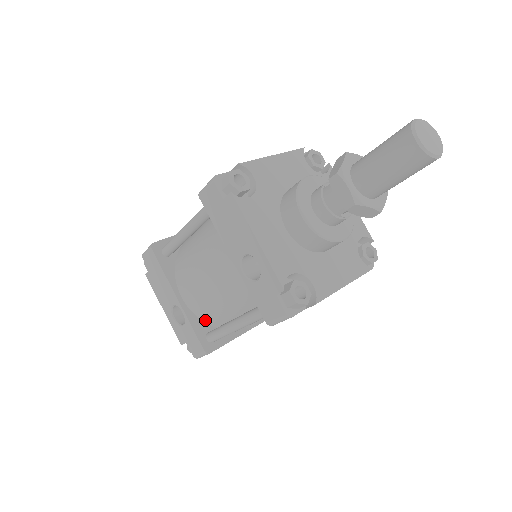
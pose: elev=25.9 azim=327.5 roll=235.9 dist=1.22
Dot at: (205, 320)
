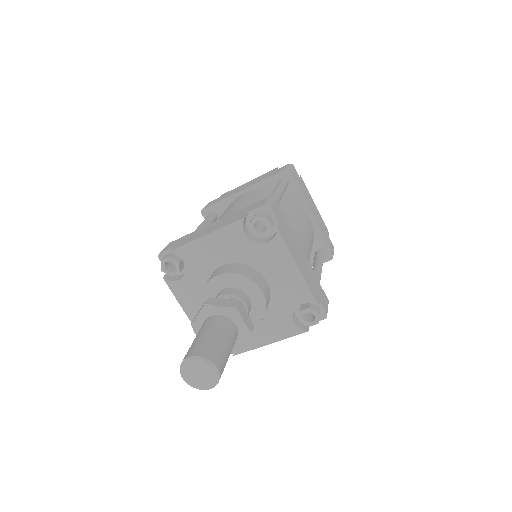
Dot at: occluded
